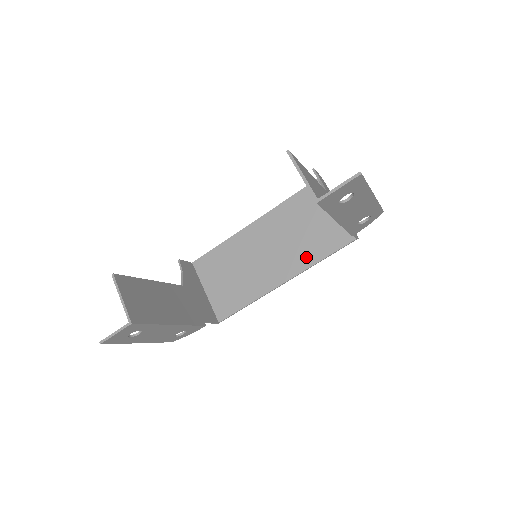
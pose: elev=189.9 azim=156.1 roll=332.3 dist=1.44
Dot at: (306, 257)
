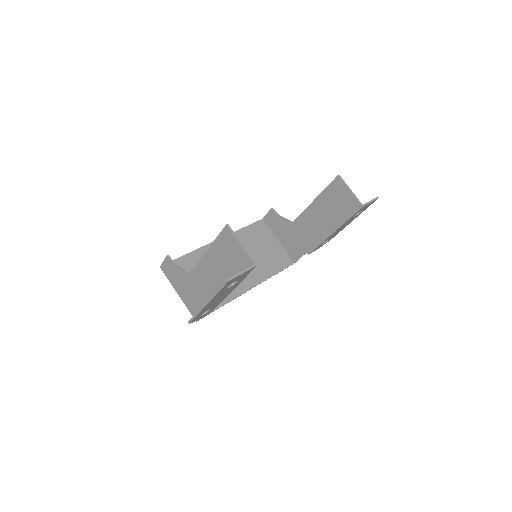
Dot at: (264, 271)
